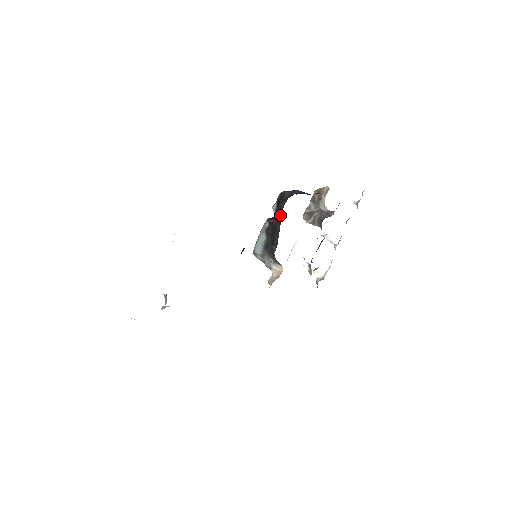
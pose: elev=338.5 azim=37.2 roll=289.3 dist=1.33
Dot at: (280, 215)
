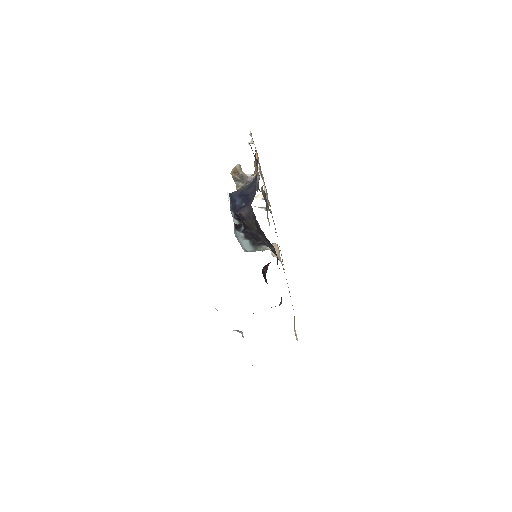
Dot at: (257, 231)
